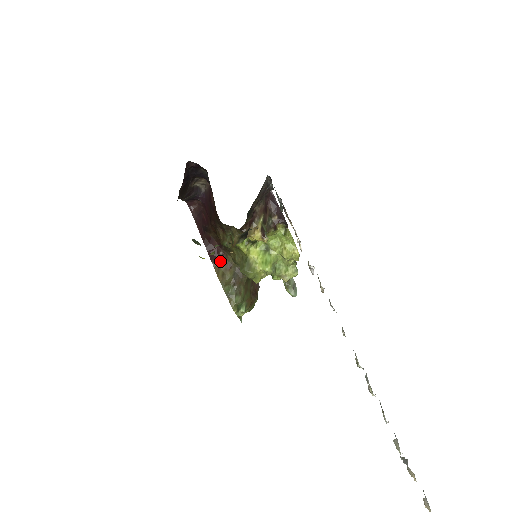
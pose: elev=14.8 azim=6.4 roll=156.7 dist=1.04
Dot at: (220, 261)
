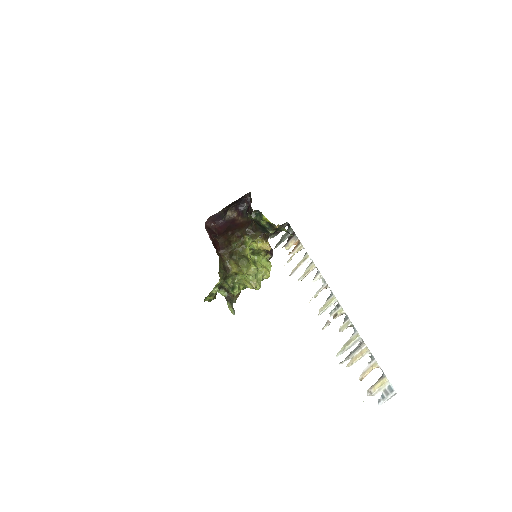
Dot at: (219, 254)
